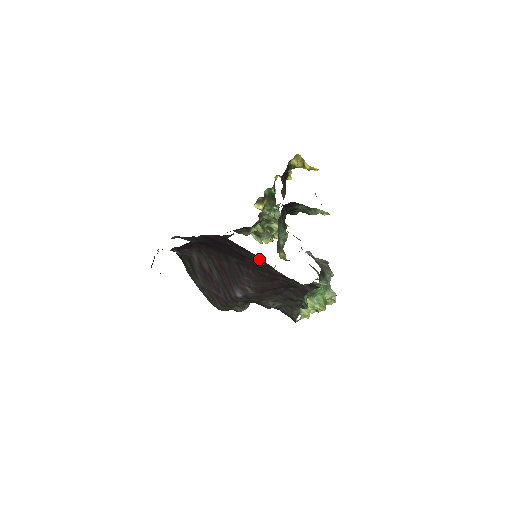
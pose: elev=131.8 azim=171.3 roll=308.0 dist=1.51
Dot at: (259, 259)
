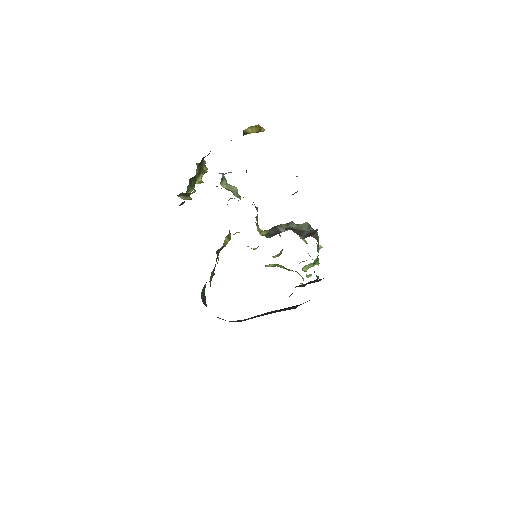
Dot at: occluded
